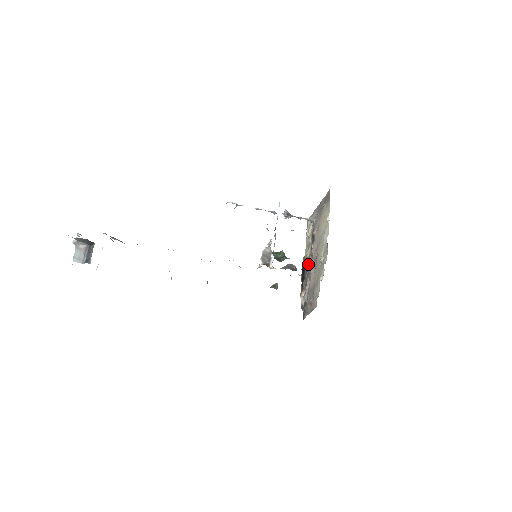
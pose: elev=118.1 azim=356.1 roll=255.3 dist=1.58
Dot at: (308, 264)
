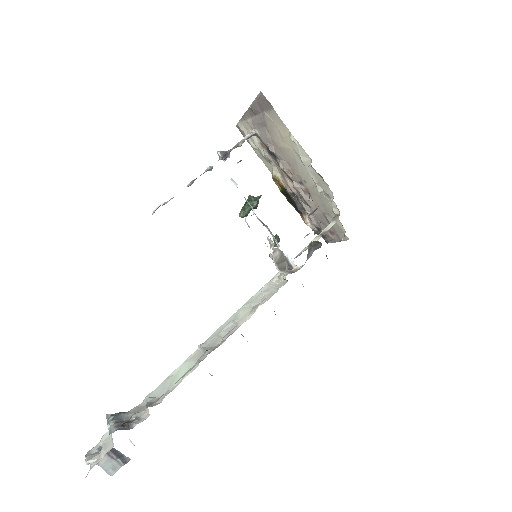
Dot at: (289, 187)
